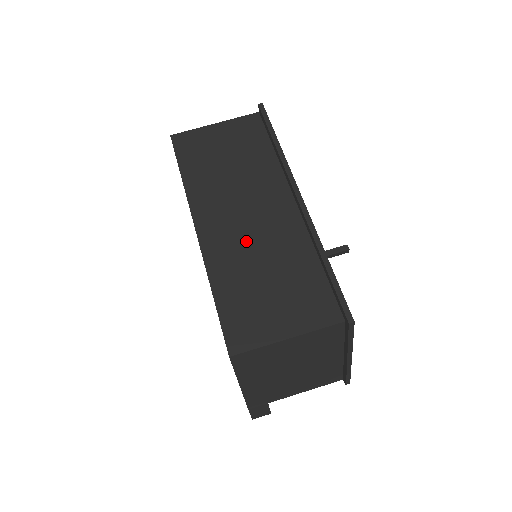
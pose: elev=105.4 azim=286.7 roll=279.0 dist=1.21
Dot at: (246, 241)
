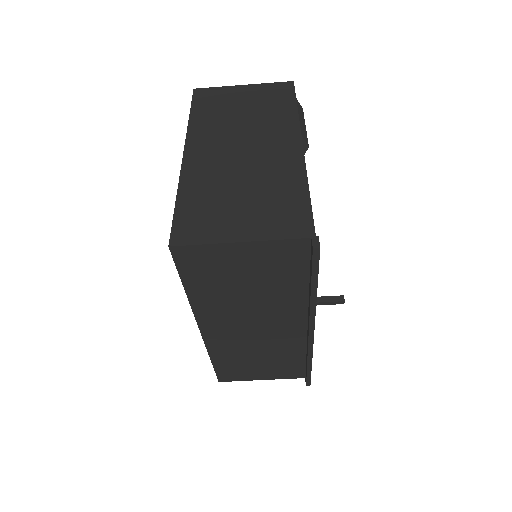
Dot at: (248, 342)
